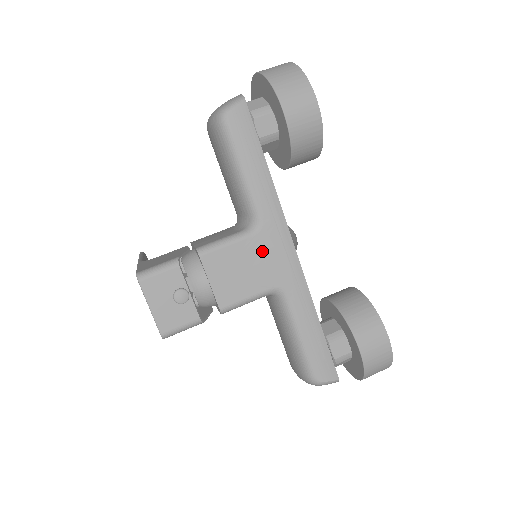
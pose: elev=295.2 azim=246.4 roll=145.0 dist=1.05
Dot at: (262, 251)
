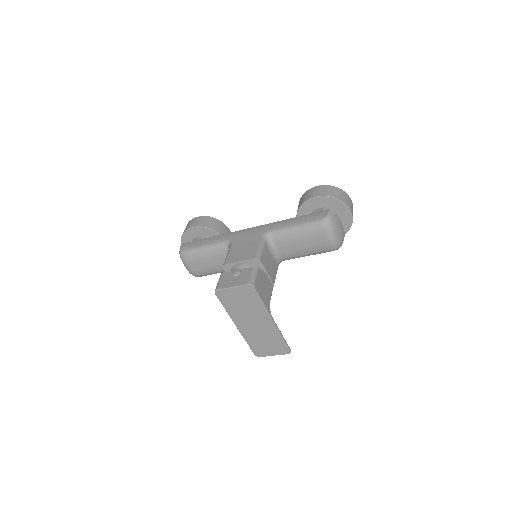
Dot at: (241, 240)
